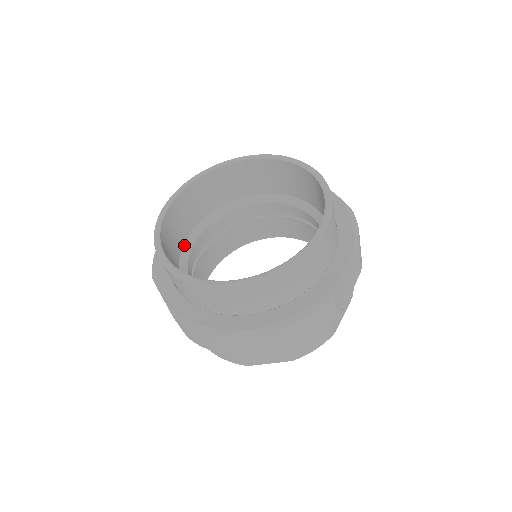
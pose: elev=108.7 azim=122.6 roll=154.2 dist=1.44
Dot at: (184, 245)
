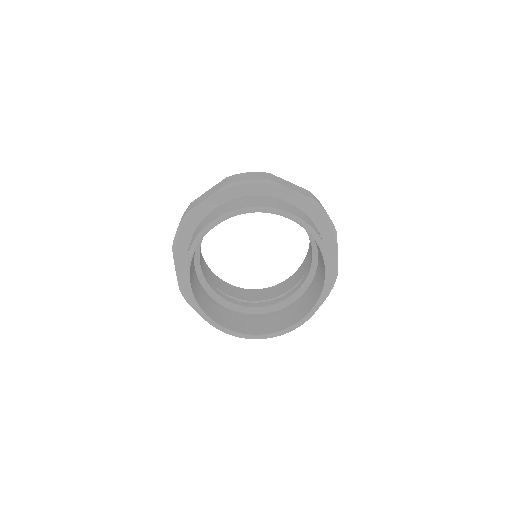
Dot at: occluded
